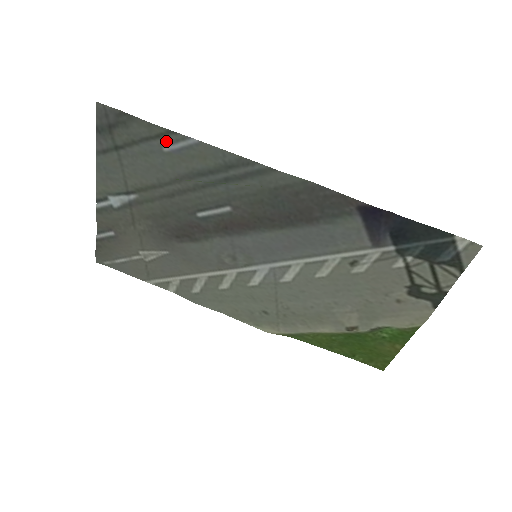
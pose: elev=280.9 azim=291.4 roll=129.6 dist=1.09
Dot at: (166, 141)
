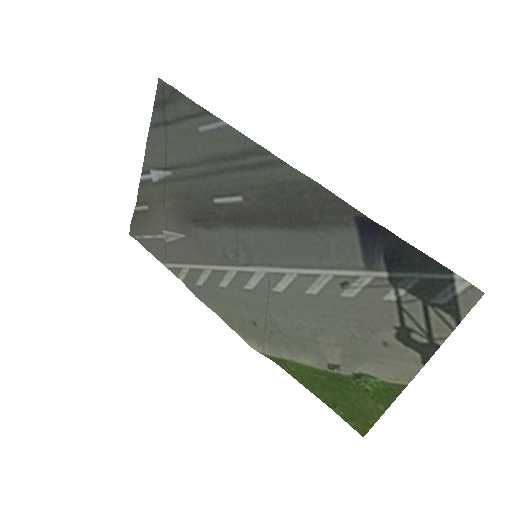
Dot at: (202, 121)
